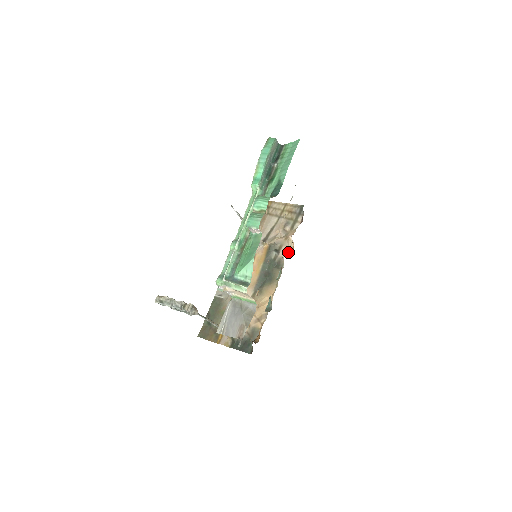
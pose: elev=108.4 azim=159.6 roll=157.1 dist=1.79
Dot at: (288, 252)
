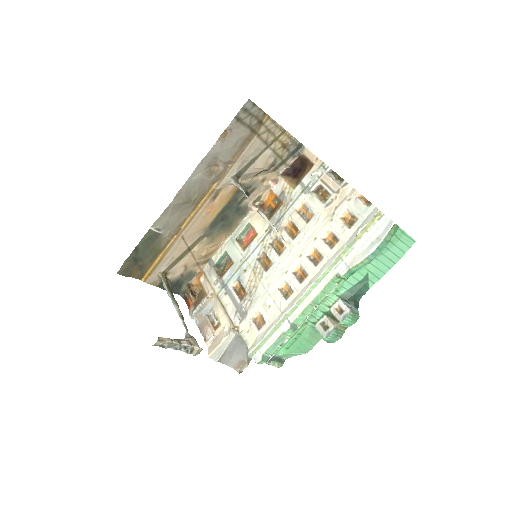
Dot at: (265, 212)
